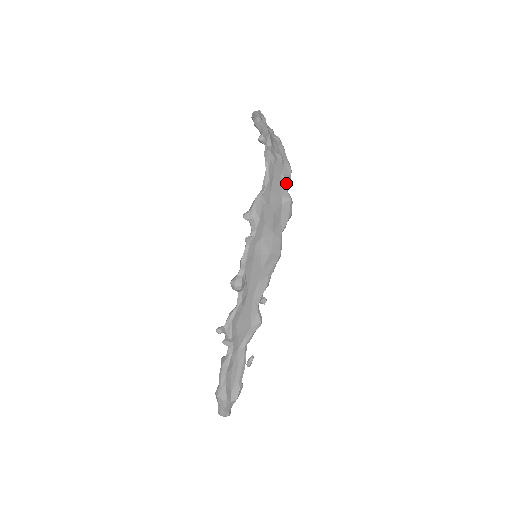
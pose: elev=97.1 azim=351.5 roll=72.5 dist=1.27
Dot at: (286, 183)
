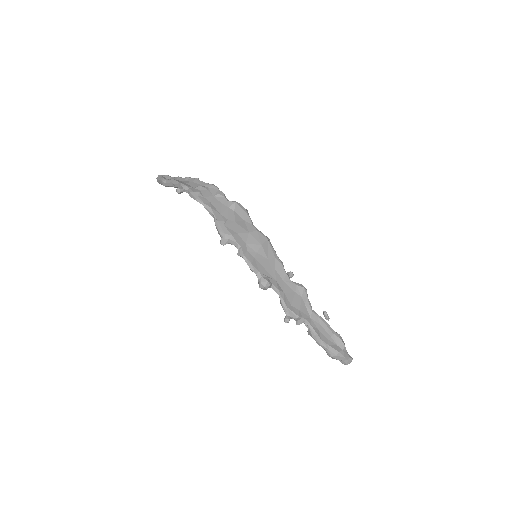
Dot at: (222, 197)
